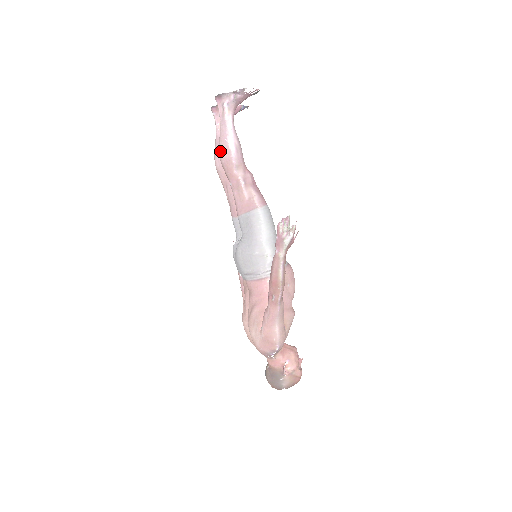
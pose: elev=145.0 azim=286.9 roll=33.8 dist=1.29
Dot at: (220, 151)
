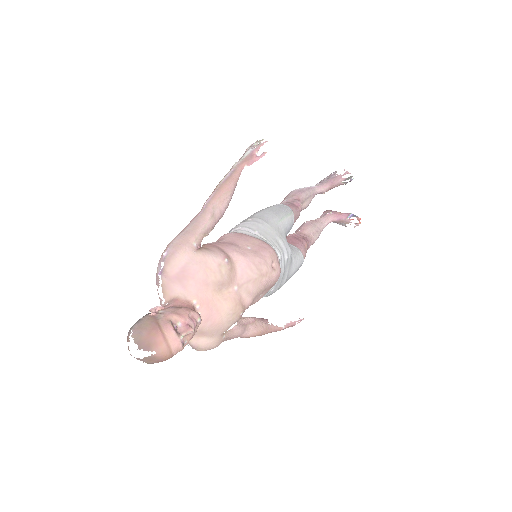
Dot at: occluded
